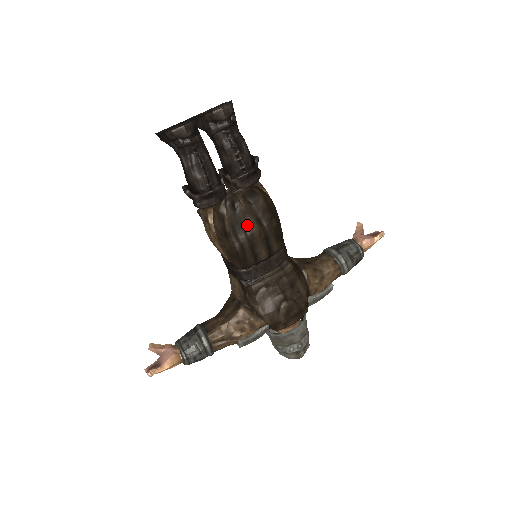
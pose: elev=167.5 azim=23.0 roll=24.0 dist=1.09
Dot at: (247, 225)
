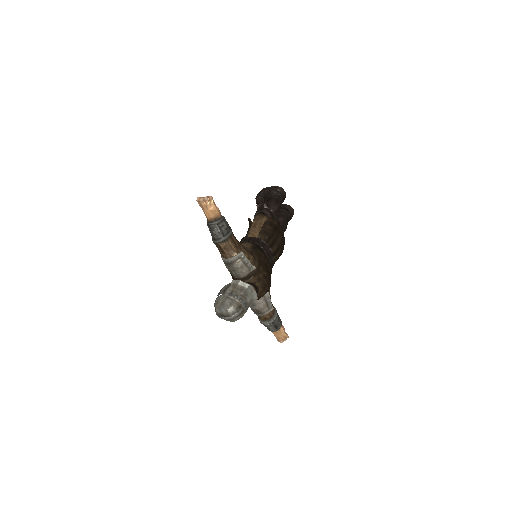
Dot at: (280, 233)
